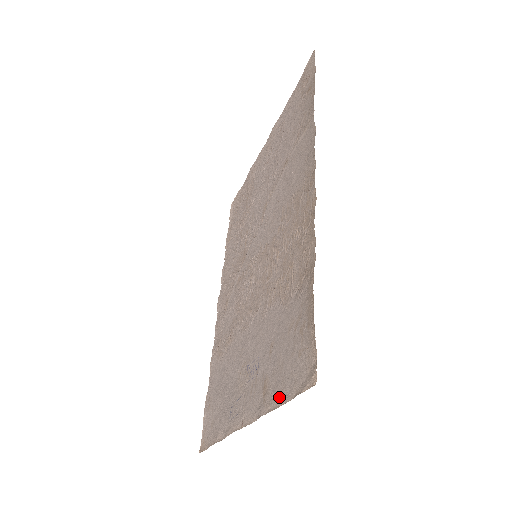
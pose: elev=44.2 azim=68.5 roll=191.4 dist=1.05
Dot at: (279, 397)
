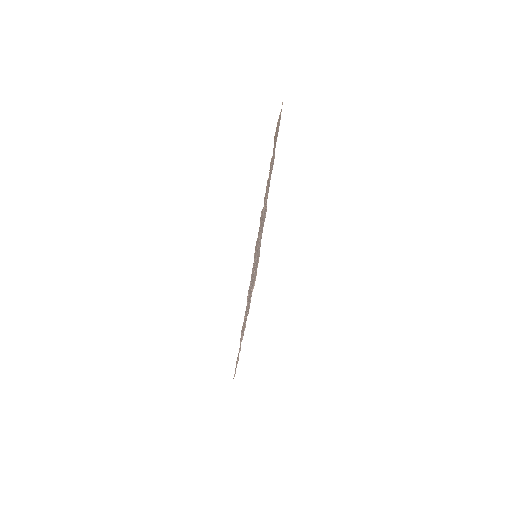
Dot at: occluded
